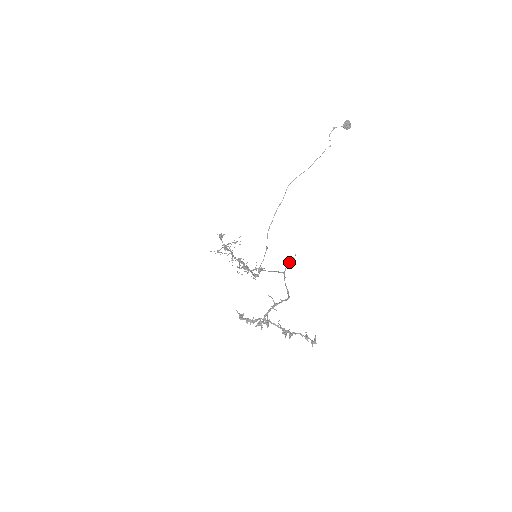
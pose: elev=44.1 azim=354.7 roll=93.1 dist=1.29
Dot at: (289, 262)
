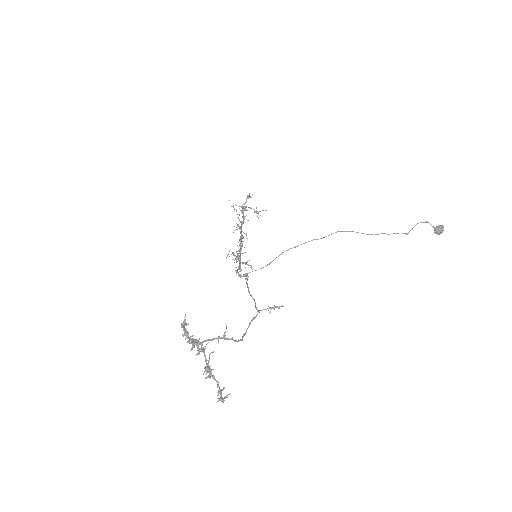
Dot at: (272, 307)
